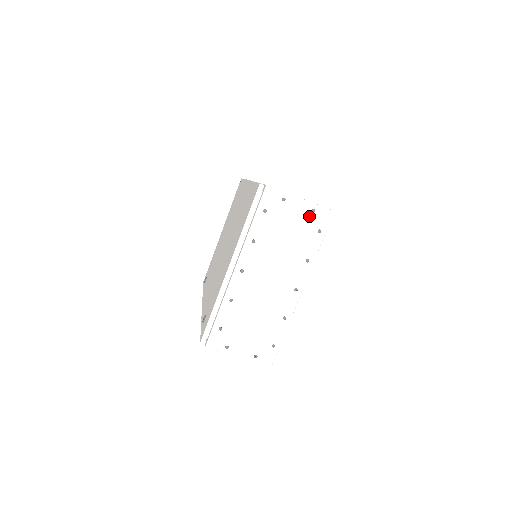
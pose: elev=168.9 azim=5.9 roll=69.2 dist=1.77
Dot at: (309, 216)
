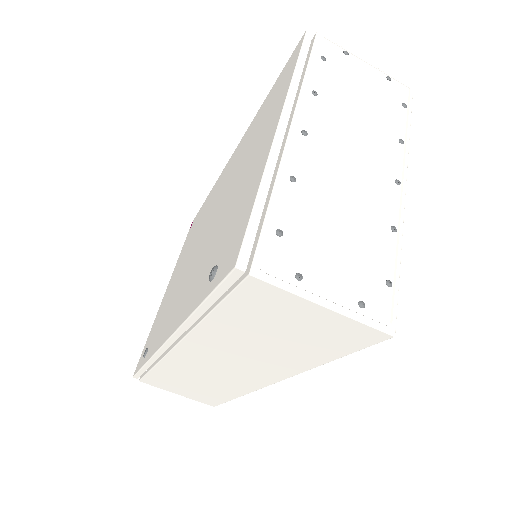
Dot at: (385, 83)
